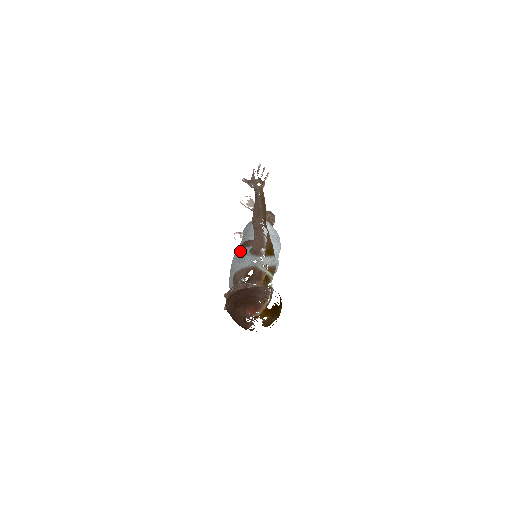
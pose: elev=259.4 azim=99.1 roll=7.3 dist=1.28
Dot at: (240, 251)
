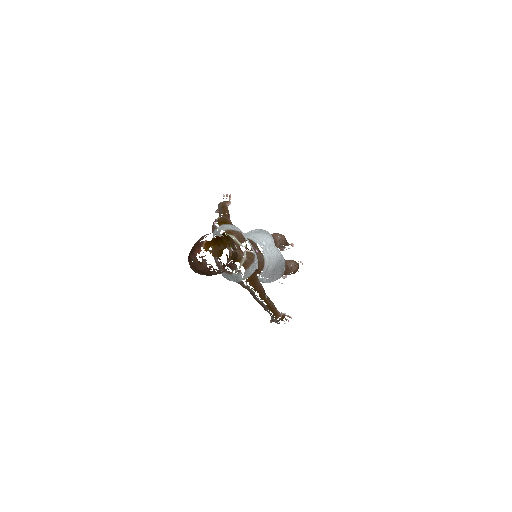
Dot at: occluded
